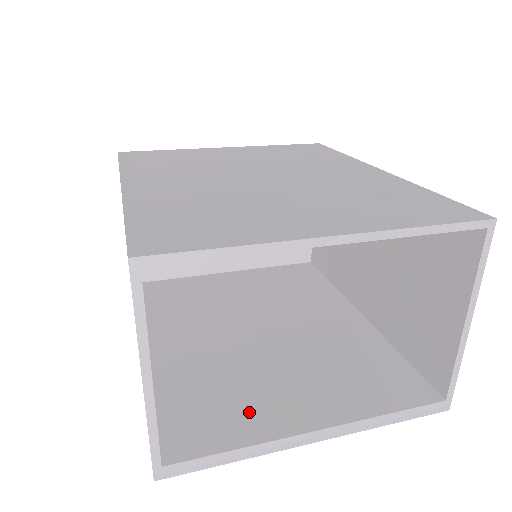
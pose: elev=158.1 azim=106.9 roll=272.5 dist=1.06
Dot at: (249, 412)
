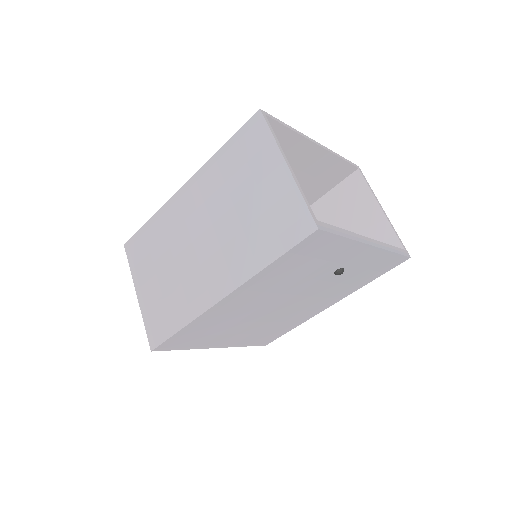
Dot at: occluded
